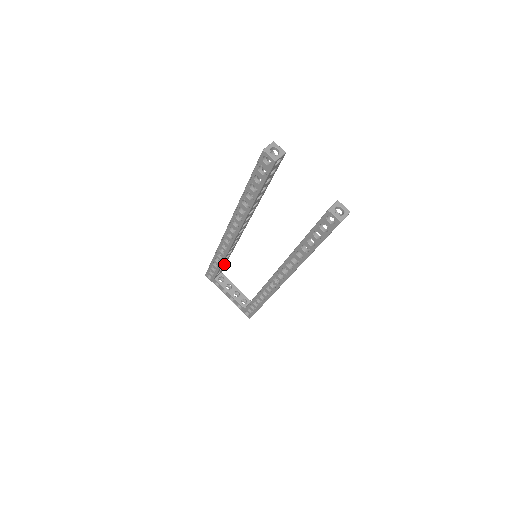
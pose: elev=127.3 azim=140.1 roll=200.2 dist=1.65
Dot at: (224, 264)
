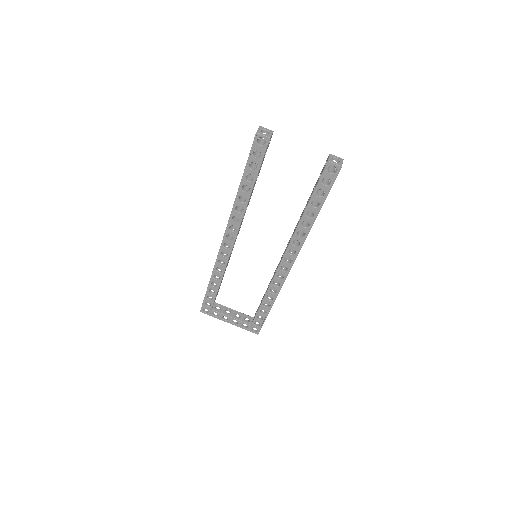
Dot at: occluded
